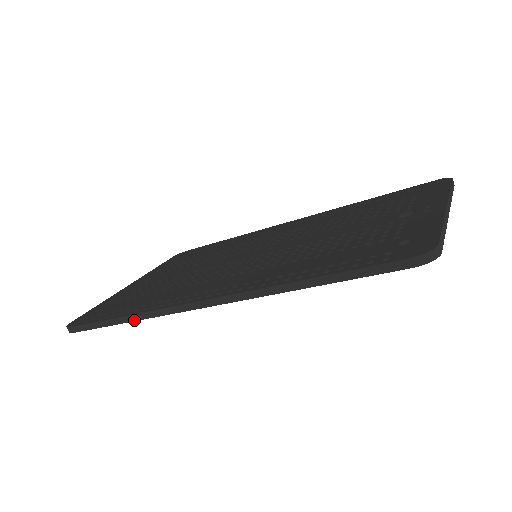
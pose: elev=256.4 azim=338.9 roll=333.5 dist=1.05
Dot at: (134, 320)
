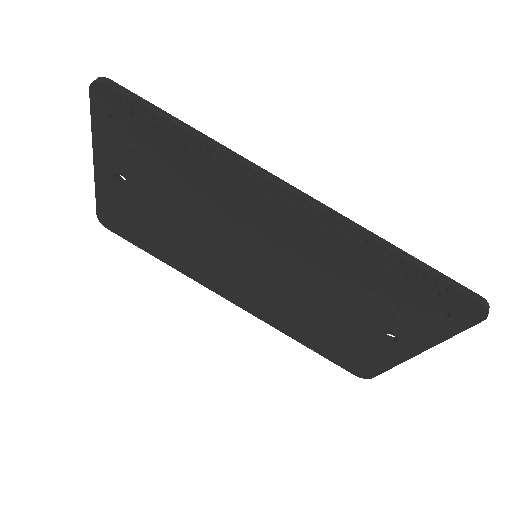
Dot at: (205, 140)
